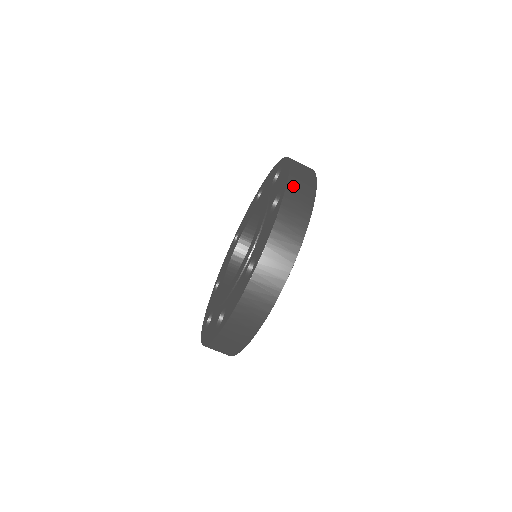
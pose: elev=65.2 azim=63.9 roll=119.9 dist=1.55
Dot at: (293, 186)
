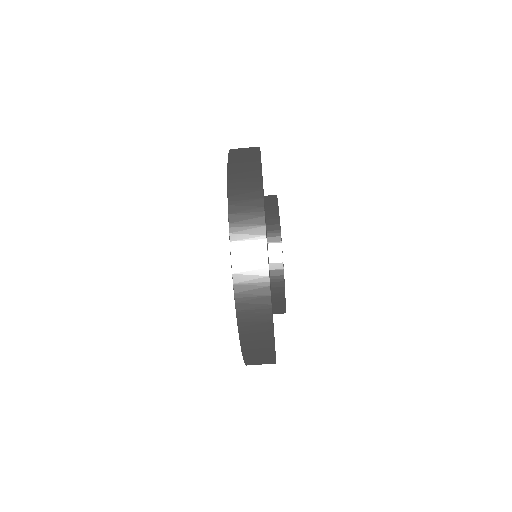
Dot at: (235, 155)
